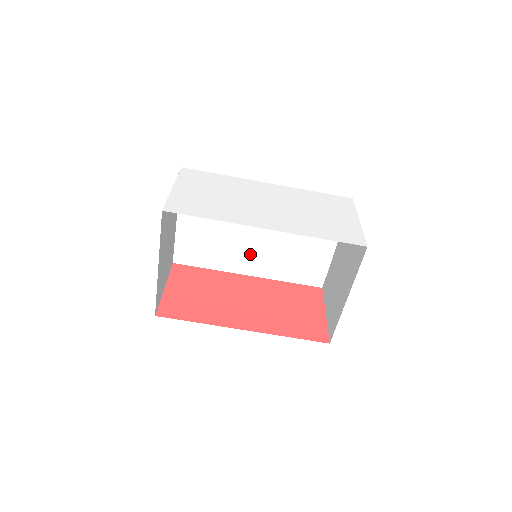
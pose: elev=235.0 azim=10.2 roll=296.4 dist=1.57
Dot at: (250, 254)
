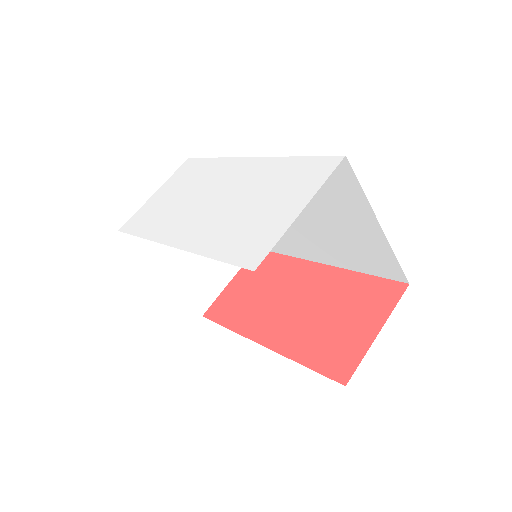
Dot at: (302, 239)
